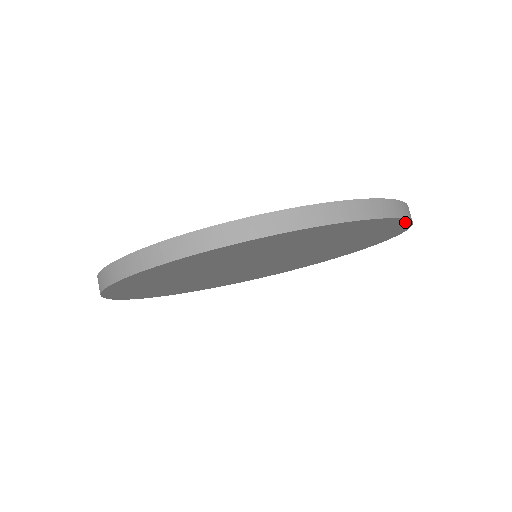
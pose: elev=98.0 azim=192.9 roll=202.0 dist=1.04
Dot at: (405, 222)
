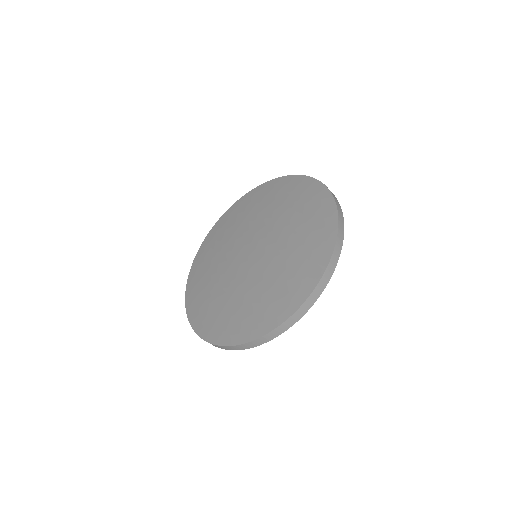
Dot at: occluded
